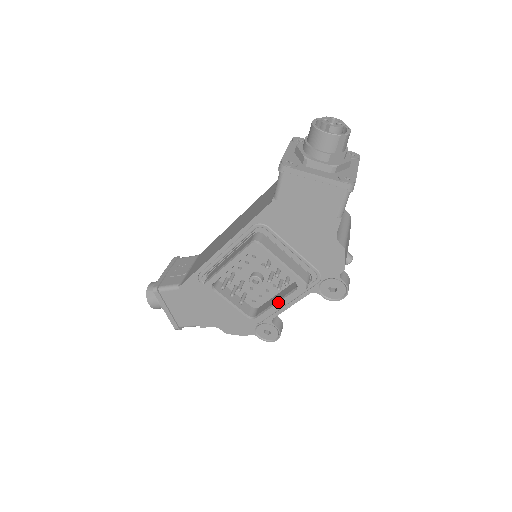
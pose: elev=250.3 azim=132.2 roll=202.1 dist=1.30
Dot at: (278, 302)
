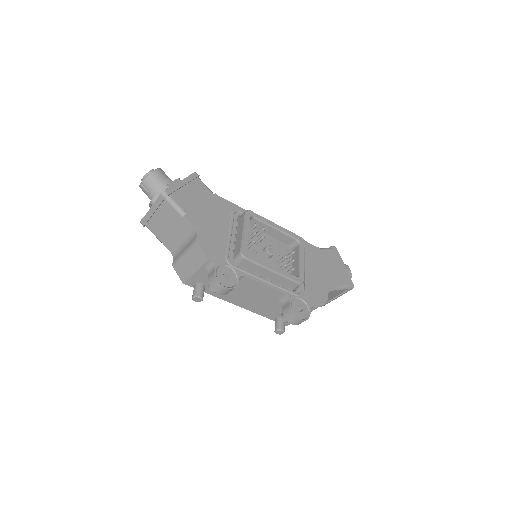
Dot at: (278, 268)
